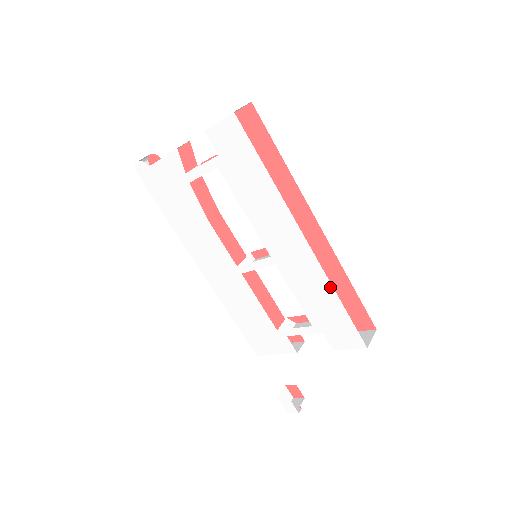
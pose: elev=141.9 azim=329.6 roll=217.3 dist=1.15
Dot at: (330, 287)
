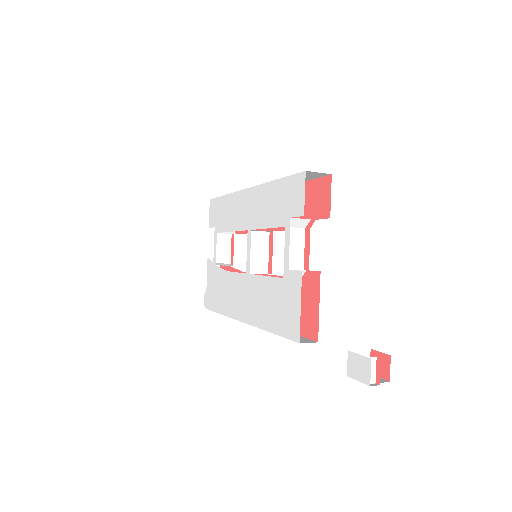
Dot at: (267, 185)
